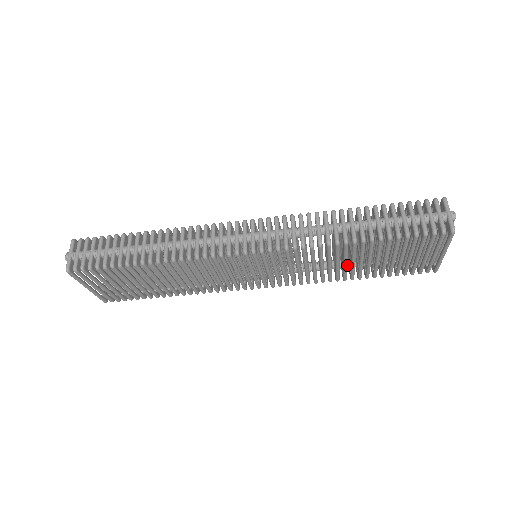
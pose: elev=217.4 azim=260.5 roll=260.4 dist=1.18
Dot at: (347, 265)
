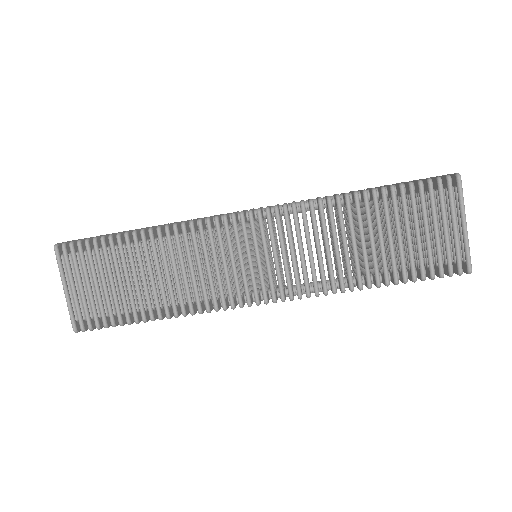
Dot at: (362, 277)
